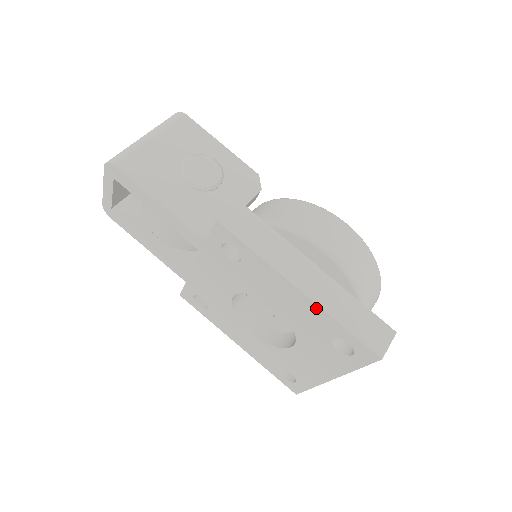
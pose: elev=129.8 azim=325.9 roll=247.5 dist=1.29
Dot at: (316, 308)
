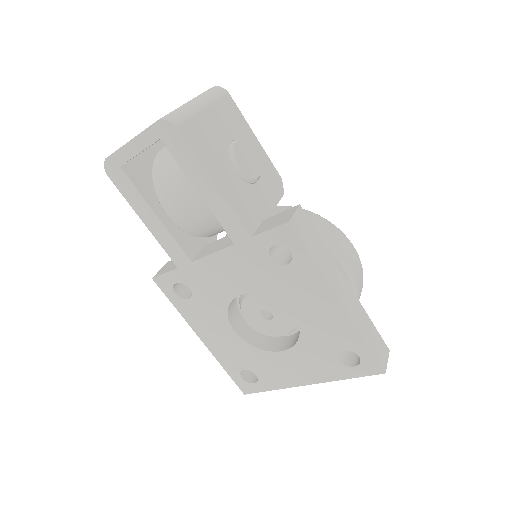
Dot at: (347, 322)
